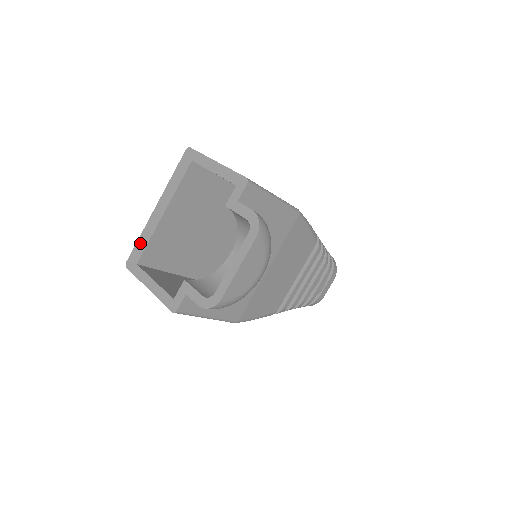
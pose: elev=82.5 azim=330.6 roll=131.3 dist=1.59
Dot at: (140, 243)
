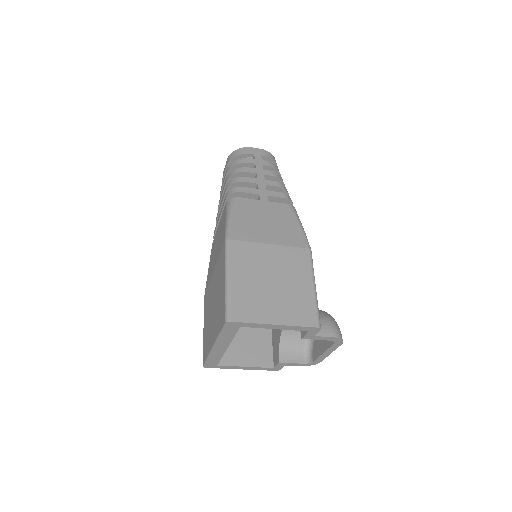
Dot at: (211, 360)
